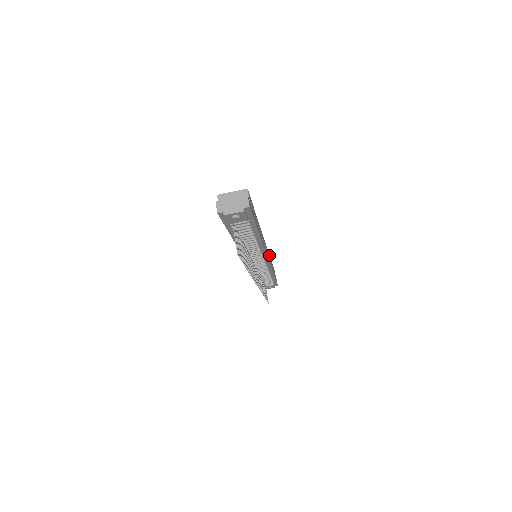
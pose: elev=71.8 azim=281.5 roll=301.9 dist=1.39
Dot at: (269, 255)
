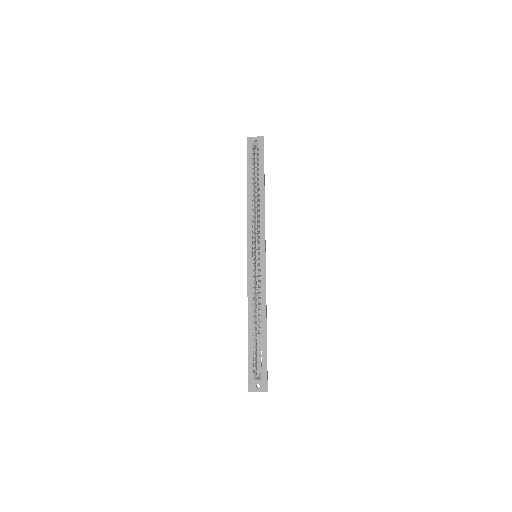
Dot at: occluded
